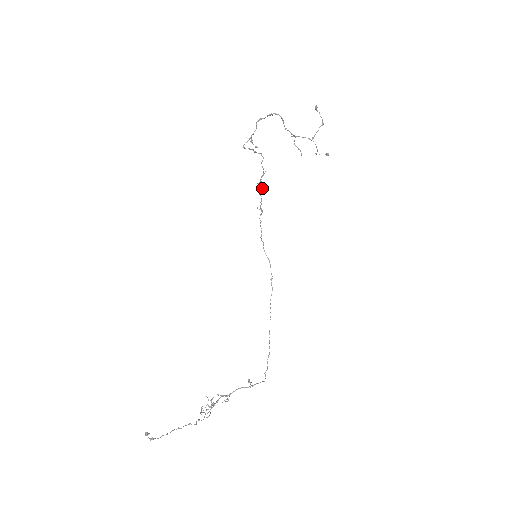
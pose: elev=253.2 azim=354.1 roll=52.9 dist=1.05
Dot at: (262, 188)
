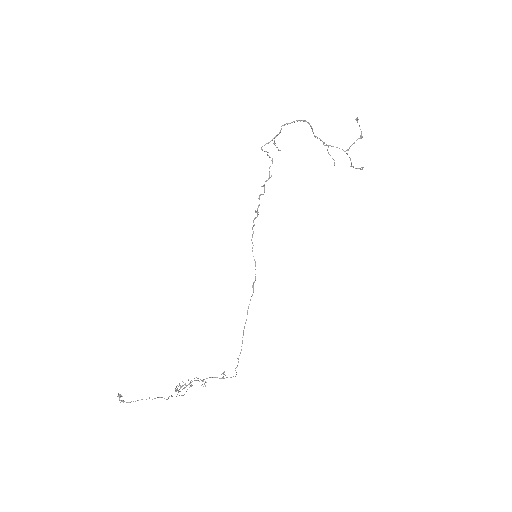
Dot at: occluded
